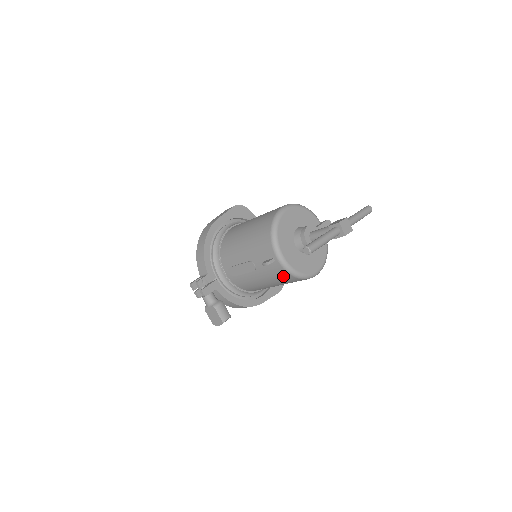
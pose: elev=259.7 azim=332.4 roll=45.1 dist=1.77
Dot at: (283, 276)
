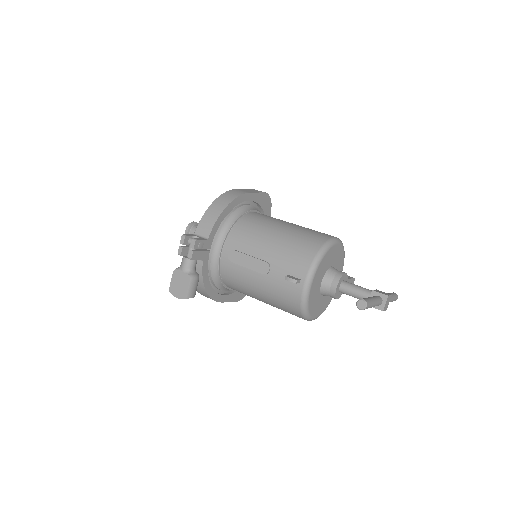
Dot at: (290, 301)
